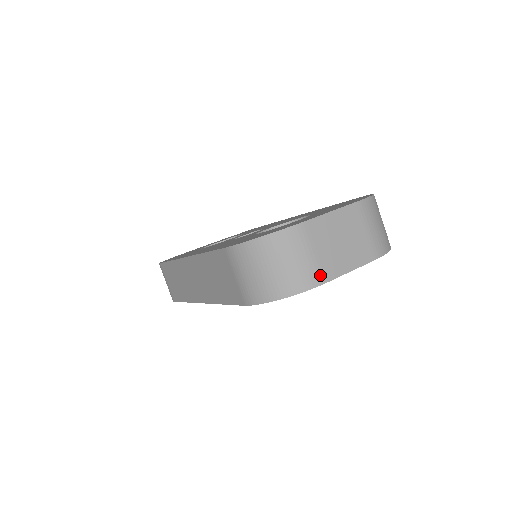
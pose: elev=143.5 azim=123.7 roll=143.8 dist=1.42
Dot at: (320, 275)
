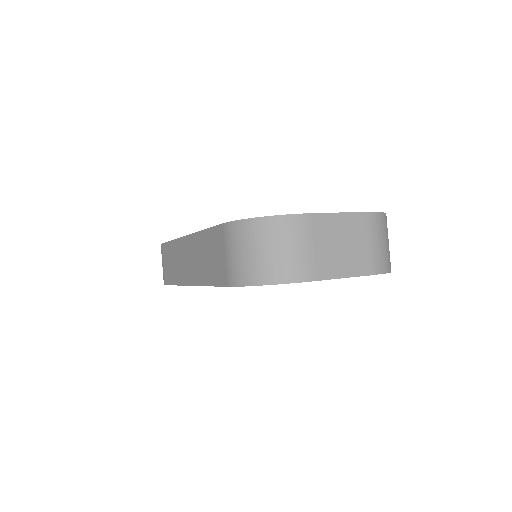
Dot at: (310, 271)
